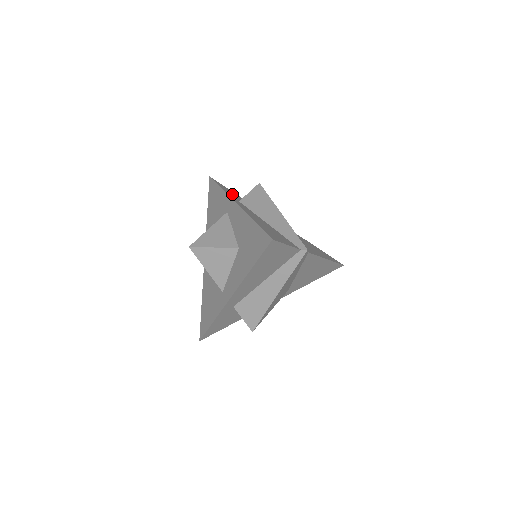
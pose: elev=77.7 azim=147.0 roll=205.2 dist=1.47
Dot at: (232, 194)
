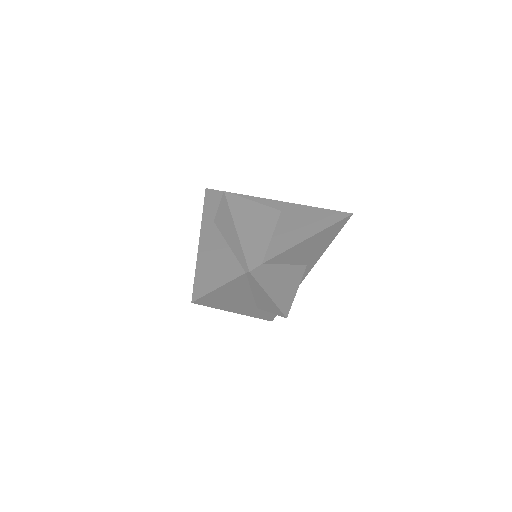
Dot at: (216, 207)
